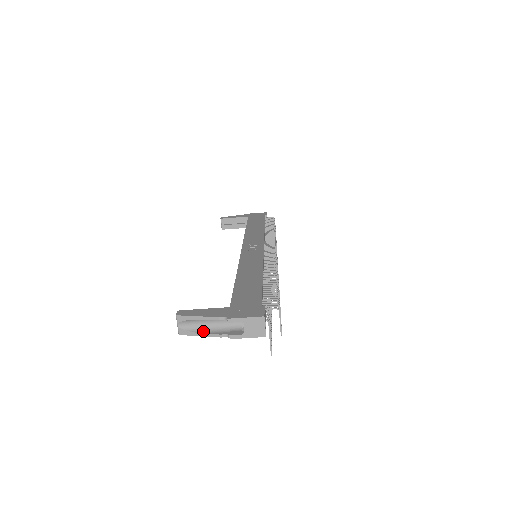
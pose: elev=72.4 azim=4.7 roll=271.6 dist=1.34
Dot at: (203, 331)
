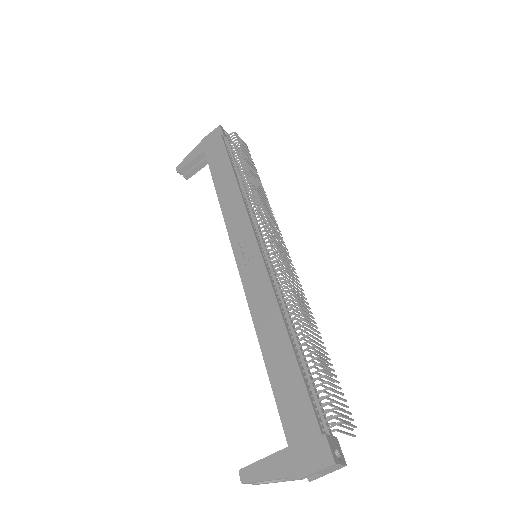
Dot at: occluded
